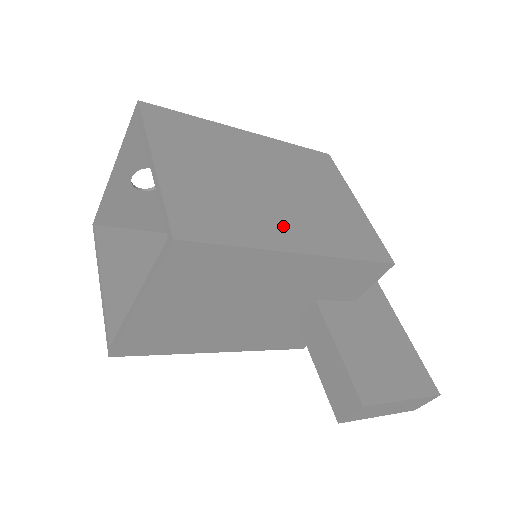
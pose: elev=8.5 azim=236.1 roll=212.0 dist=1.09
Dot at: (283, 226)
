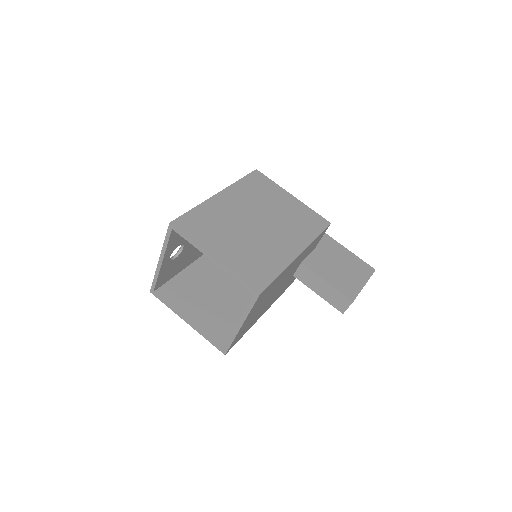
Dot at: (282, 246)
